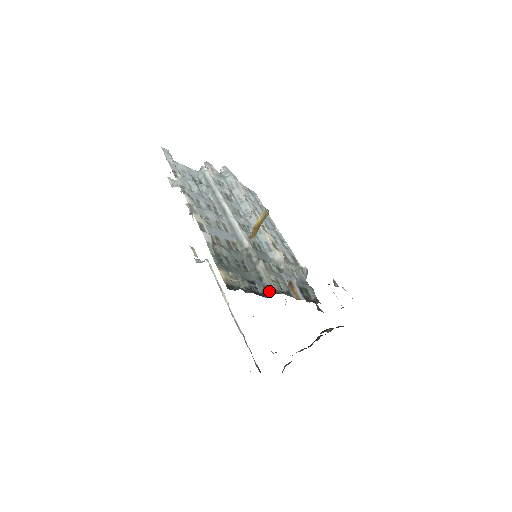
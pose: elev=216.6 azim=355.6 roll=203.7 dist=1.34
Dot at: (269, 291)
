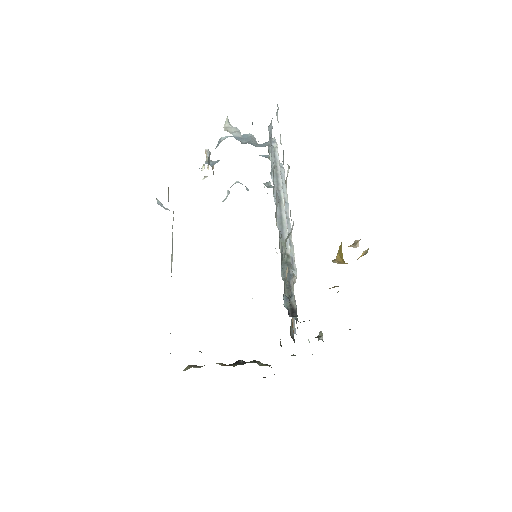
Dot at: (295, 312)
